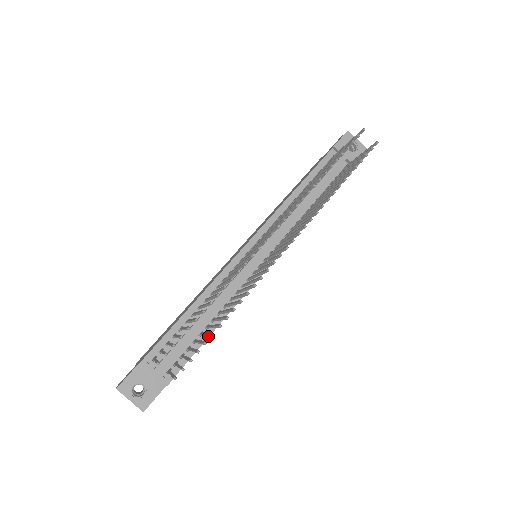
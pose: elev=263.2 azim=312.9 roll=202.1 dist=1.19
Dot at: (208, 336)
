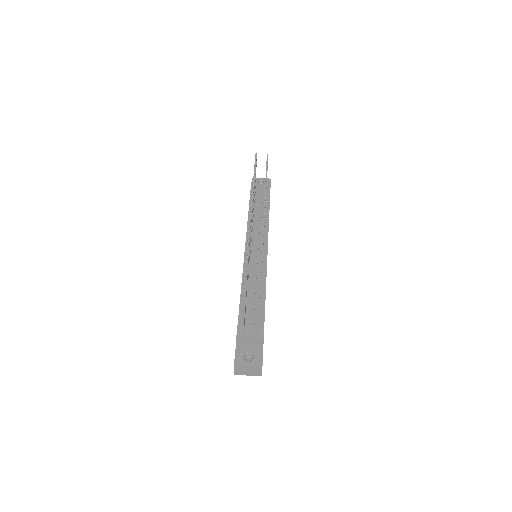
Dot at: (264, 303)
